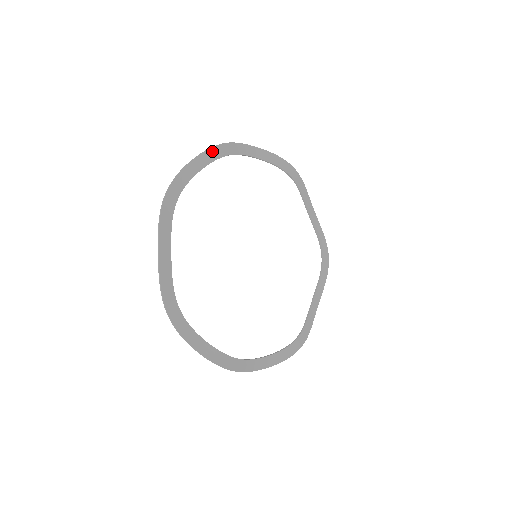
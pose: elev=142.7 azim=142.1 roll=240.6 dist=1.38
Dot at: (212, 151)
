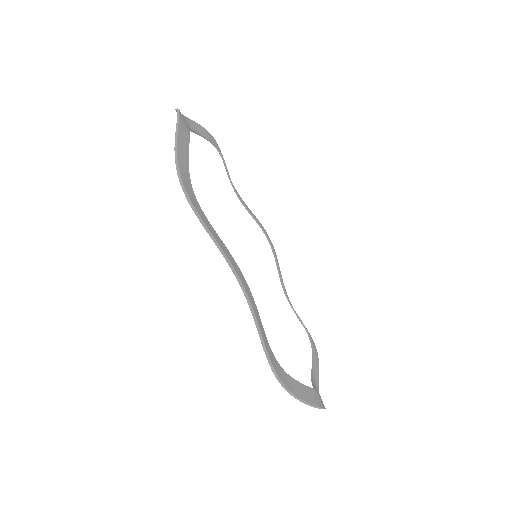
Dot at: (215, 142)
